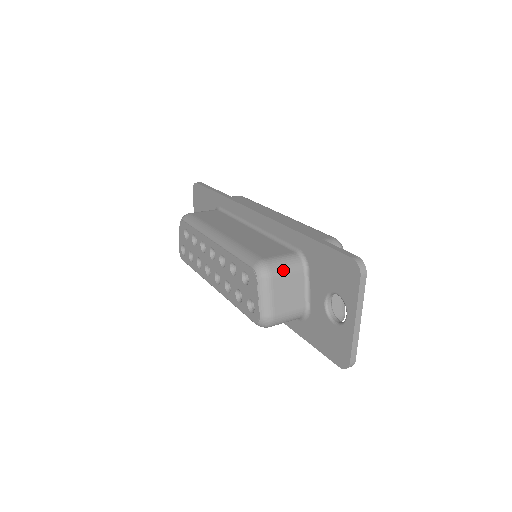
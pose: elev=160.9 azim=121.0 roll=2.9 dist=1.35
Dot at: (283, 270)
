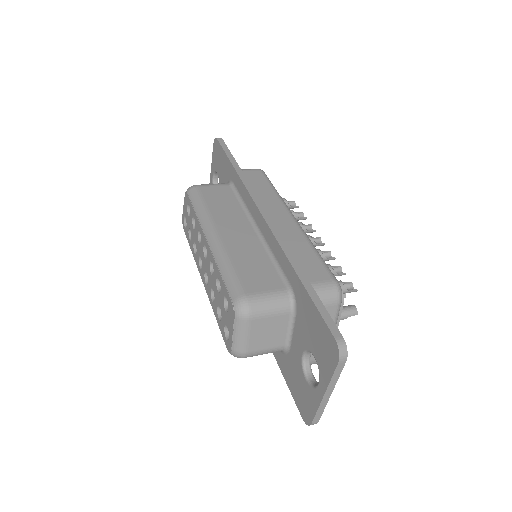
Dot at: (266, 311)
